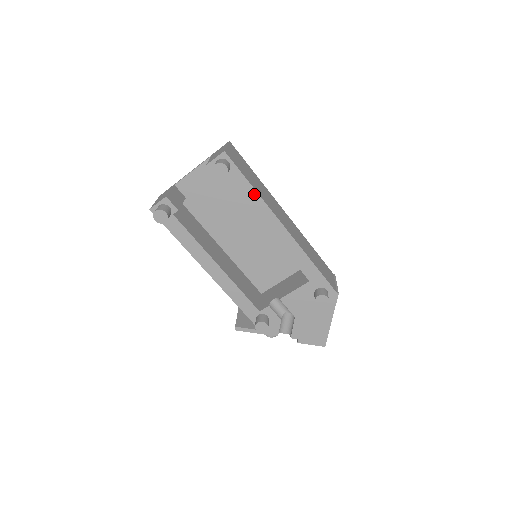
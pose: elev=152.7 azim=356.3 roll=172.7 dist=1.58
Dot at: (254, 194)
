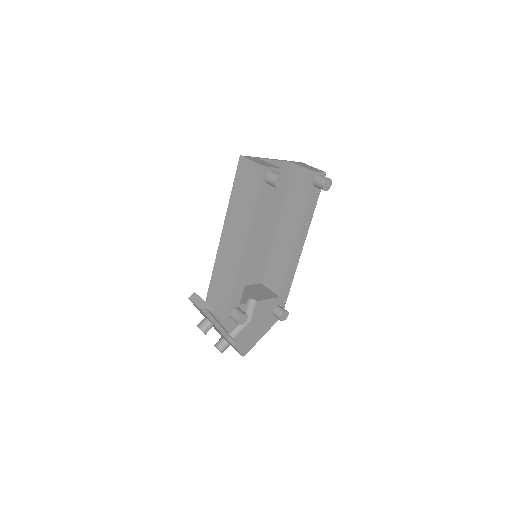
Dot at: (312, 213)
